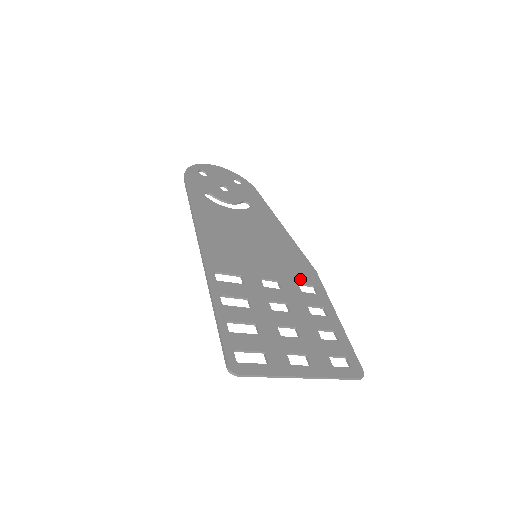
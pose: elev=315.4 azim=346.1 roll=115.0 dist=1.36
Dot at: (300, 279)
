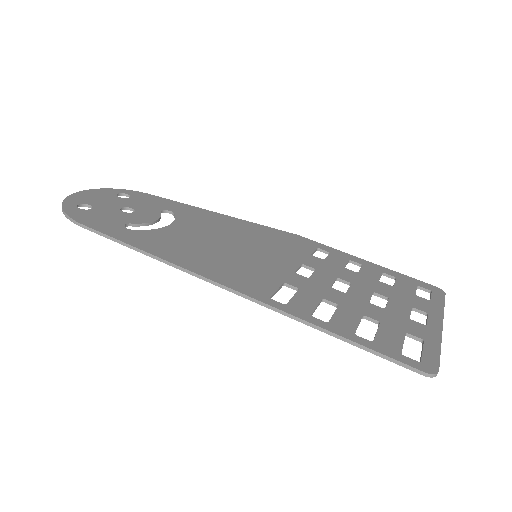
Dot at: (305, 250)
